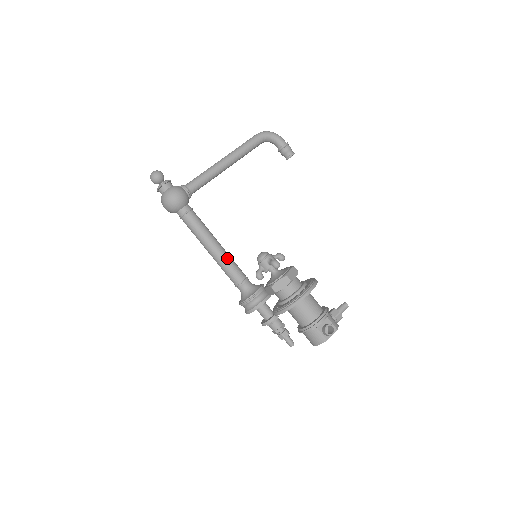
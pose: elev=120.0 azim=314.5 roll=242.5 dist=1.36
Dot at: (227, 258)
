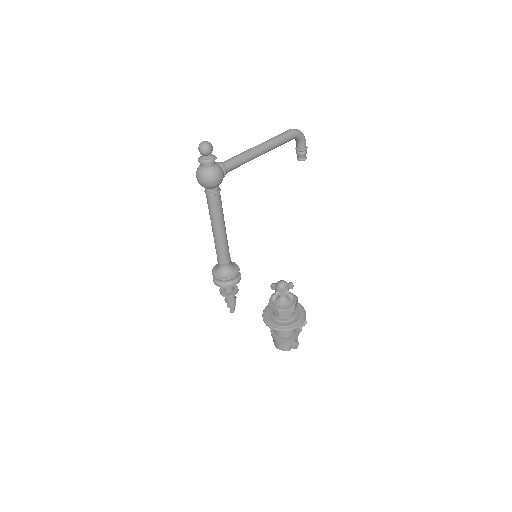
Dot at: (226, 240)
